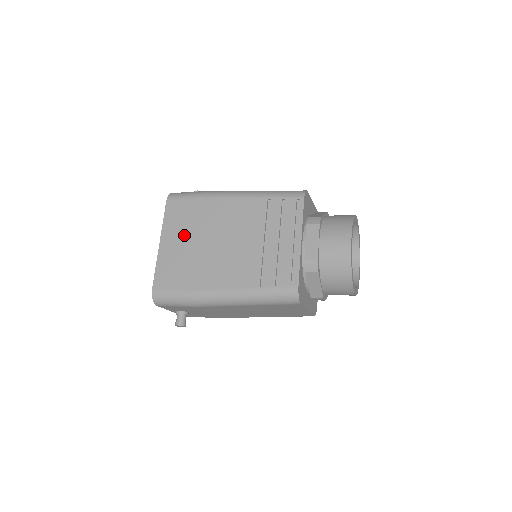
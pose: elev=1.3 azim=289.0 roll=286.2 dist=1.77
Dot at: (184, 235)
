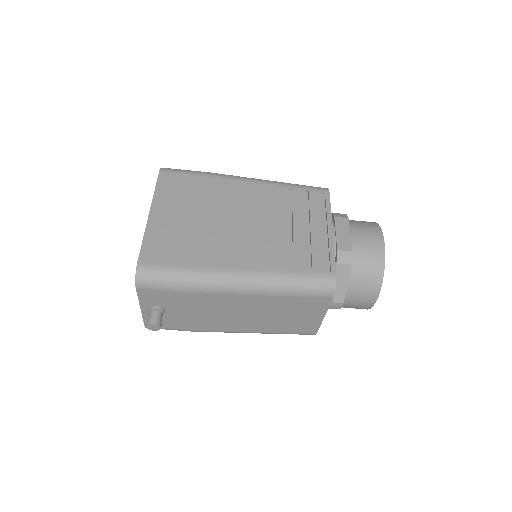
Dot at: (185, 208)
